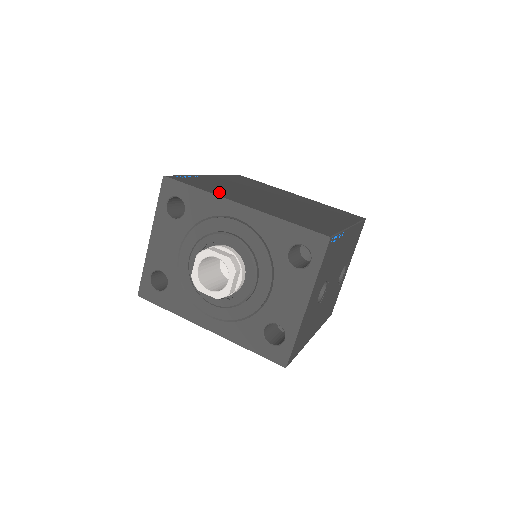
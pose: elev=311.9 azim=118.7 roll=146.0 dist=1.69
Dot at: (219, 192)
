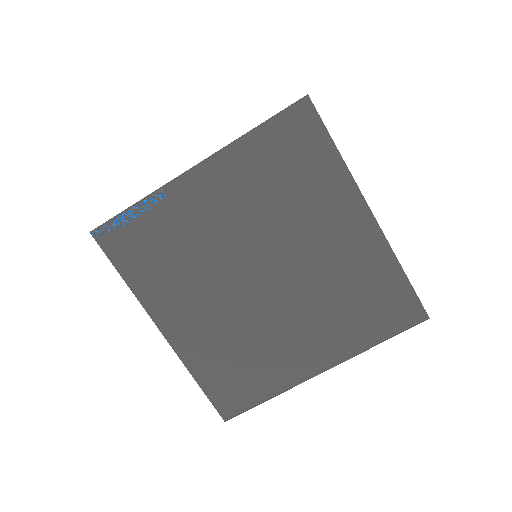
Dot at: (153, 287)
